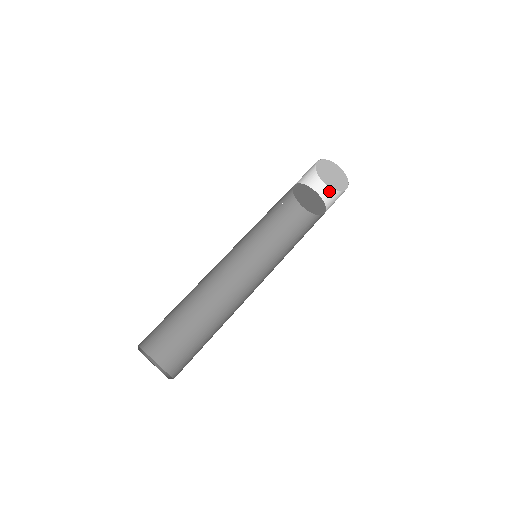
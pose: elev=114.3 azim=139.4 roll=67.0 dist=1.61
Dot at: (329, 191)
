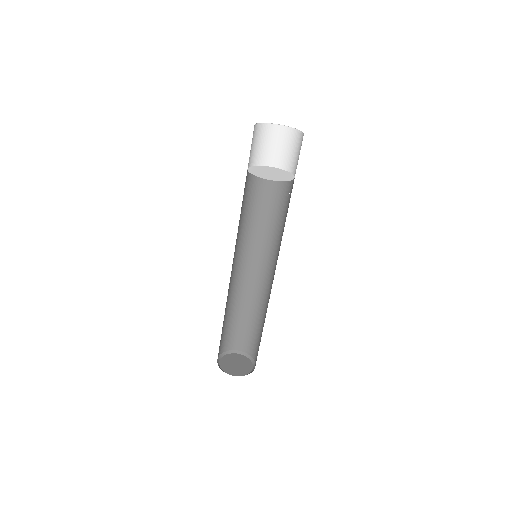
Dot at: (287, 132)
